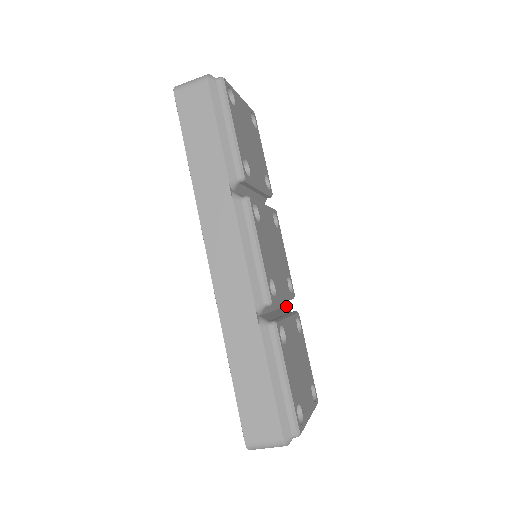
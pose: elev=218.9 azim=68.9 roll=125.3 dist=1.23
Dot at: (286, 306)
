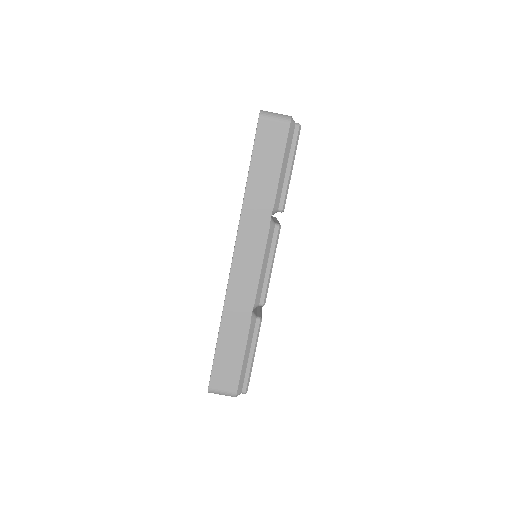
Dot at: occluded
